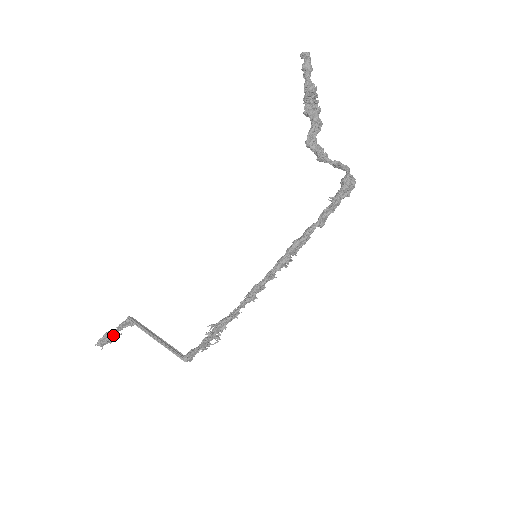
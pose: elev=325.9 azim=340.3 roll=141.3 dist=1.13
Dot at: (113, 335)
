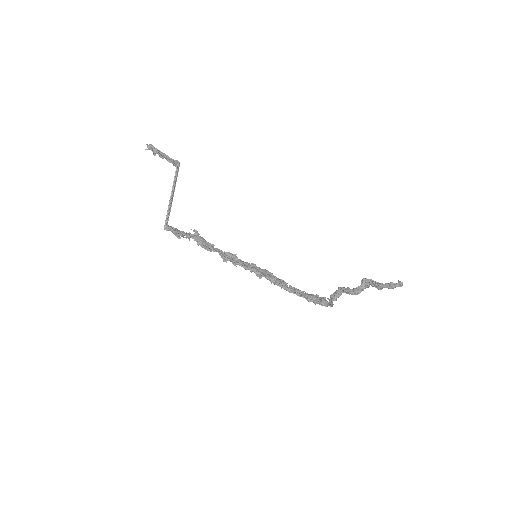
Dot at: (160, 155)
